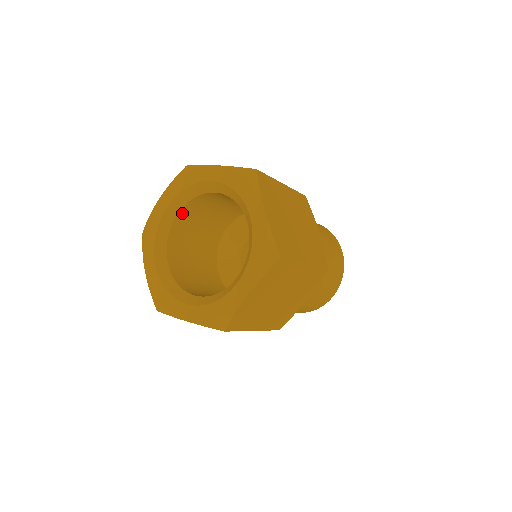
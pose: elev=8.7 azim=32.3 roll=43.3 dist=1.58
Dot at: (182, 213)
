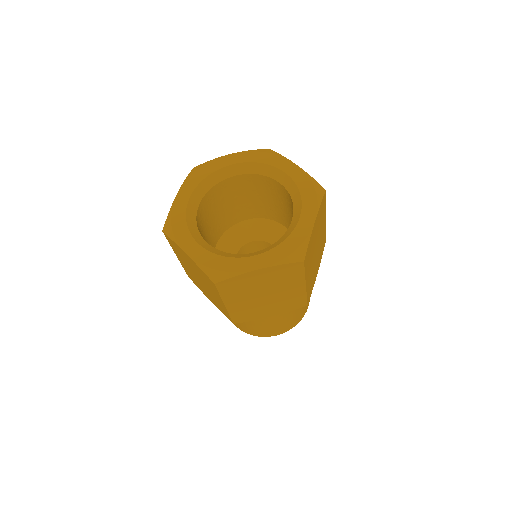
Dot at: (238, 178)
